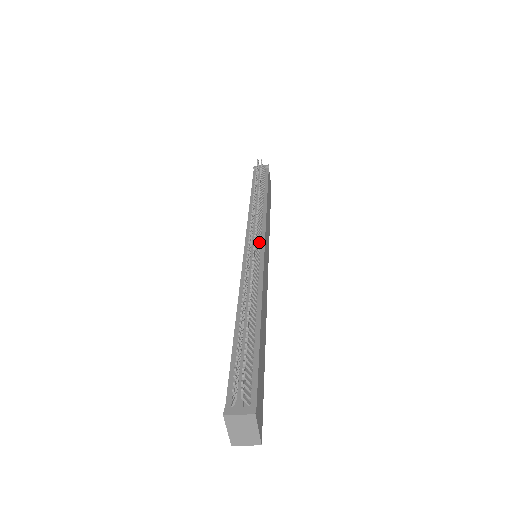
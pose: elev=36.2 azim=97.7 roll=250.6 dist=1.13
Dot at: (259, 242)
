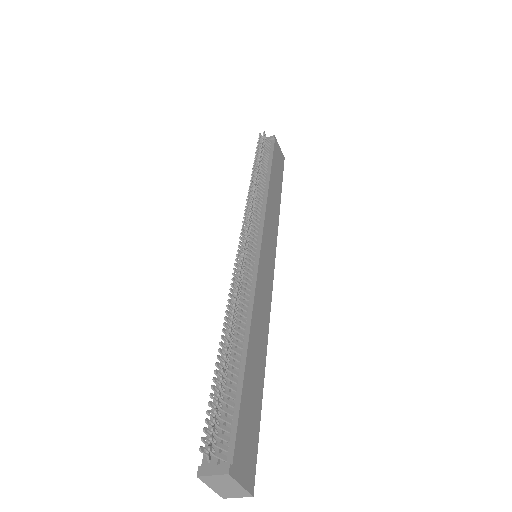
Dot at: (255, 241)
